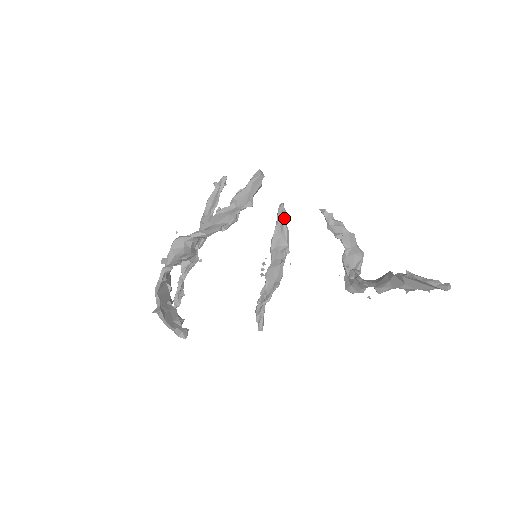
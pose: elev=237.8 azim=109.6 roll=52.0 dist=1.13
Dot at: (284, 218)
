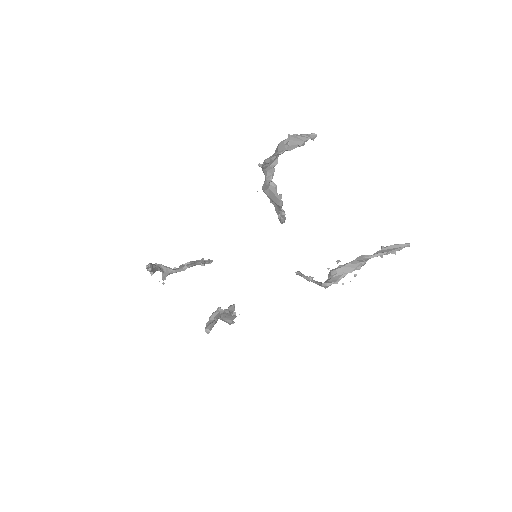
Dot at: occluded
